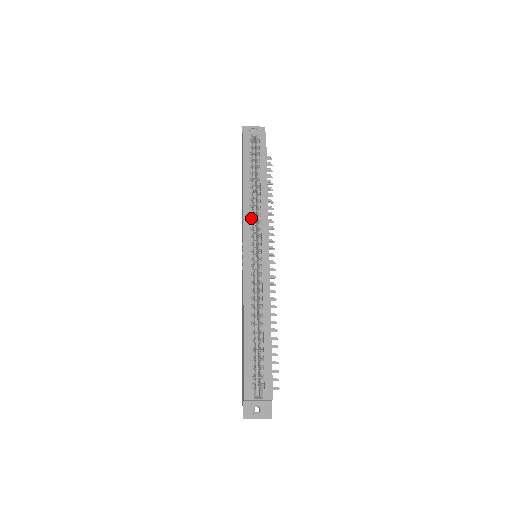
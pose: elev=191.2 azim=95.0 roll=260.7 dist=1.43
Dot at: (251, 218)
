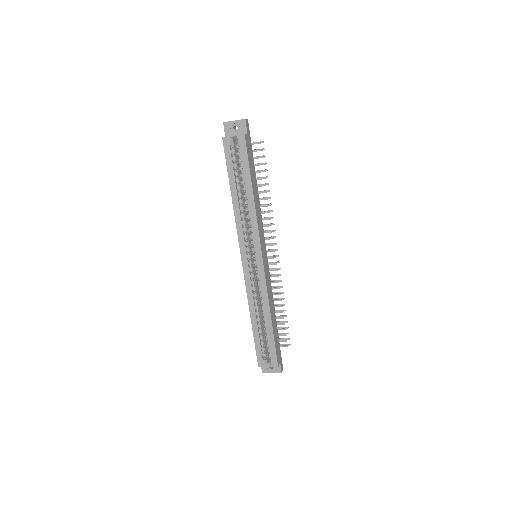
Dot at: (244, 230)
